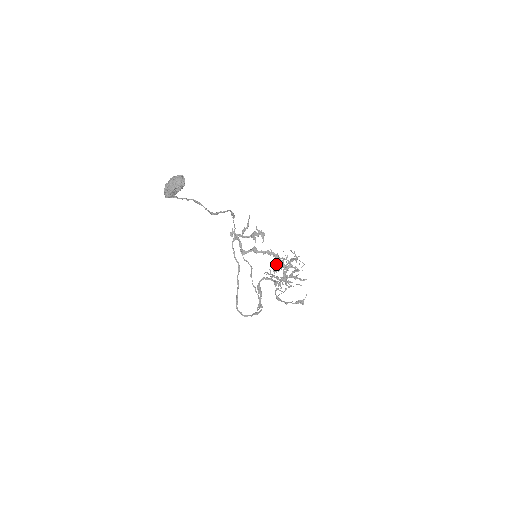
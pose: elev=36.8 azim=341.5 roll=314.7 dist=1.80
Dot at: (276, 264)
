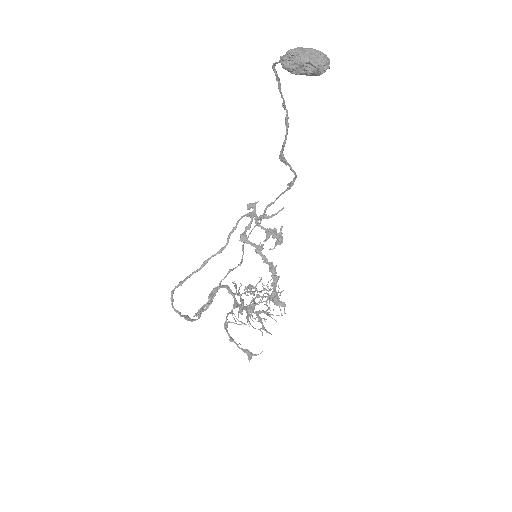
Dot at: (256, 285)
